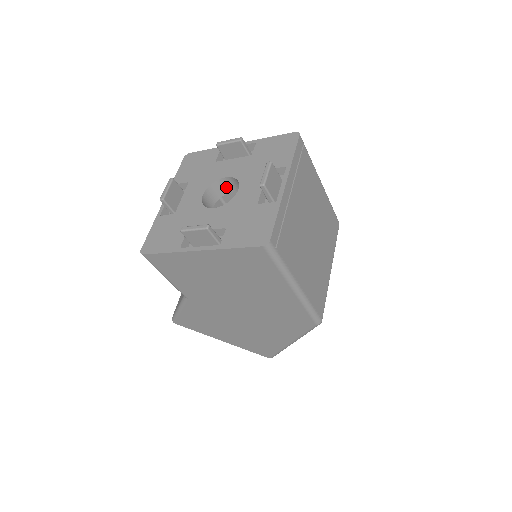
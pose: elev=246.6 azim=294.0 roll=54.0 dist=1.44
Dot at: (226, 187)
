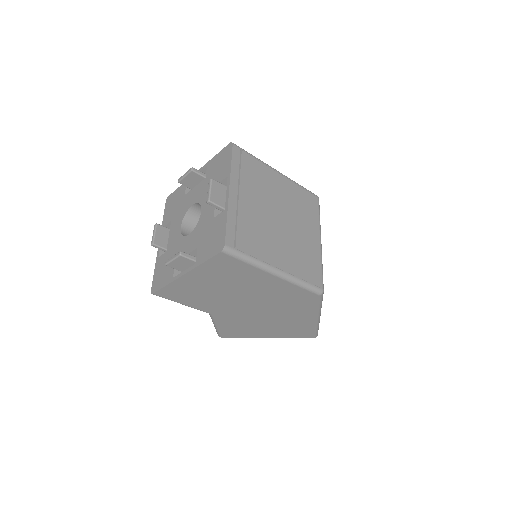
Dot at: (198, 212)
